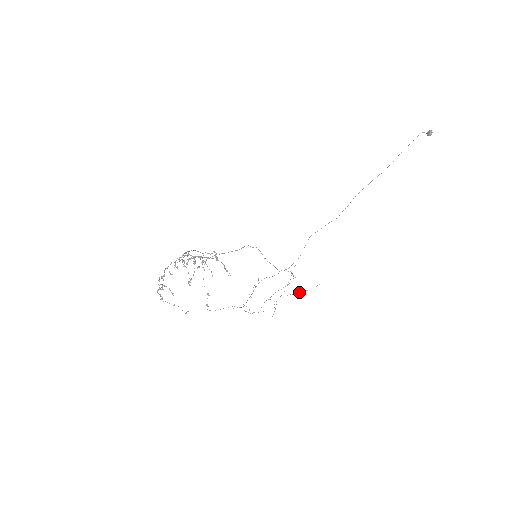
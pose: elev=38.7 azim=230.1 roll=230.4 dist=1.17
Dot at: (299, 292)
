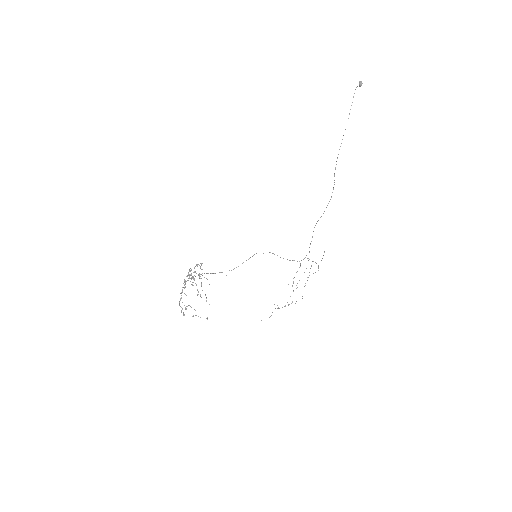
Dot at: (318, 270)
